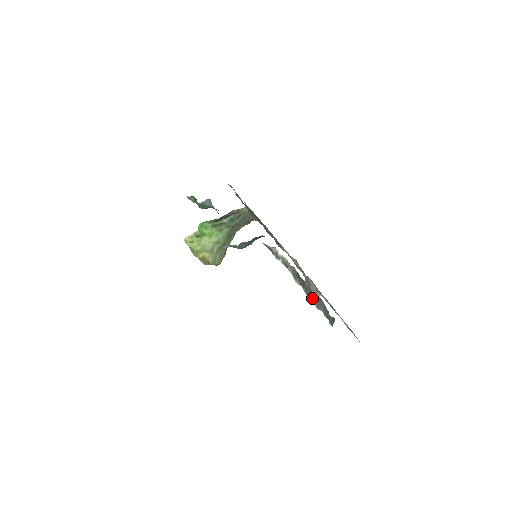
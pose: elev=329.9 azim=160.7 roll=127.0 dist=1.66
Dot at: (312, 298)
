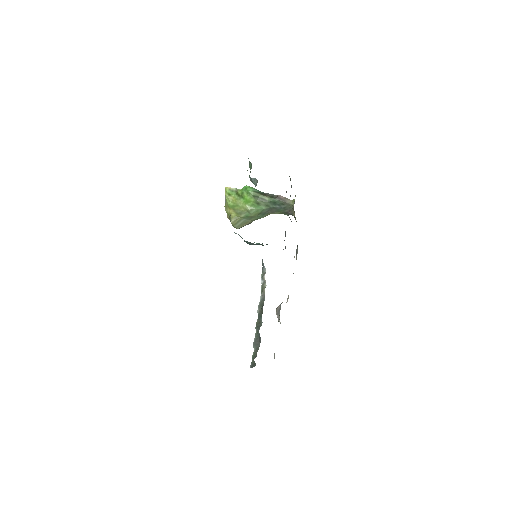
Dot at: (257, 333)
